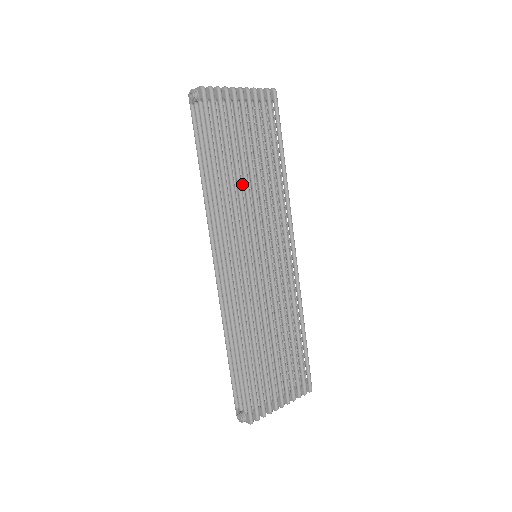
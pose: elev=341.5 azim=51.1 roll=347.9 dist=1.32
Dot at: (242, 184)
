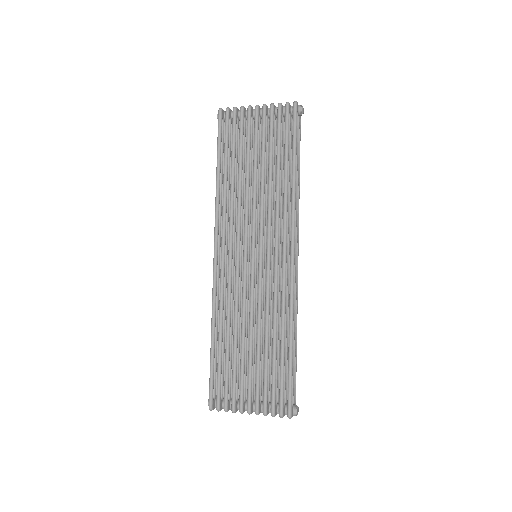
Dot at: occluded
